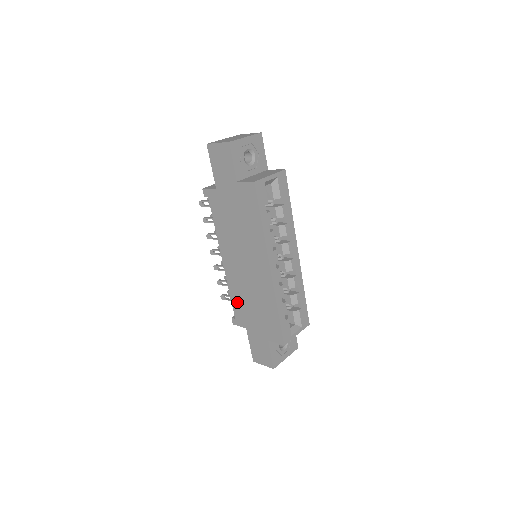
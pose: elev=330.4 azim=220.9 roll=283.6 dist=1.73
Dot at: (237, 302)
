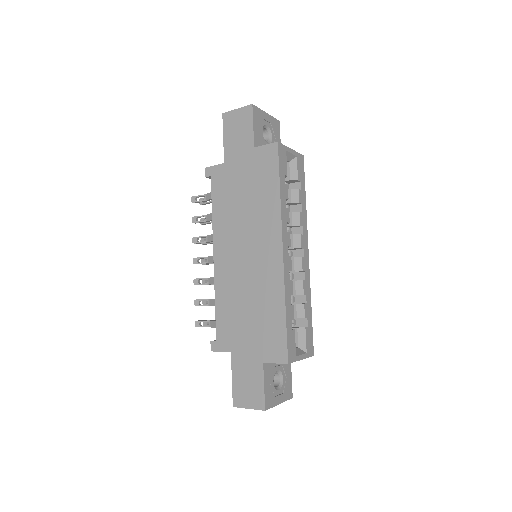
Dot at: (224, 313)
